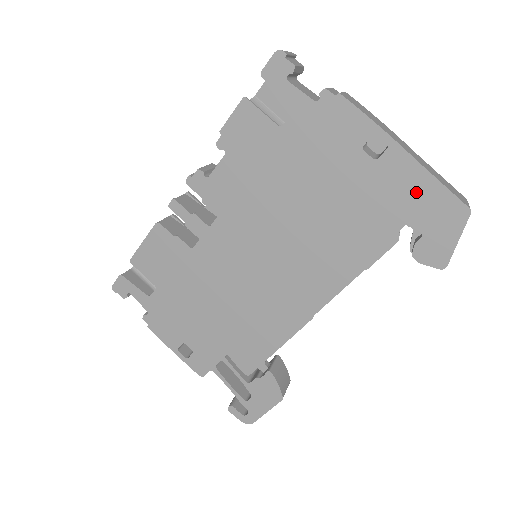
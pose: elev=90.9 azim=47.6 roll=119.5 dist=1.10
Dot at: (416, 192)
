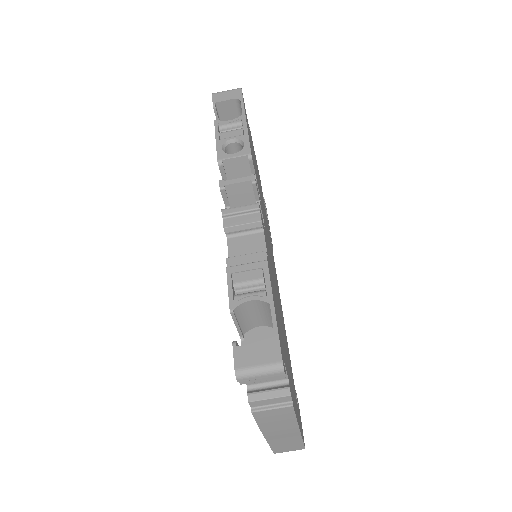
Dot at: occluded
